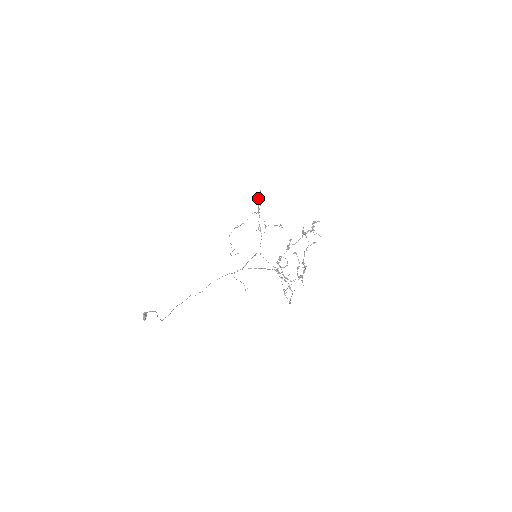
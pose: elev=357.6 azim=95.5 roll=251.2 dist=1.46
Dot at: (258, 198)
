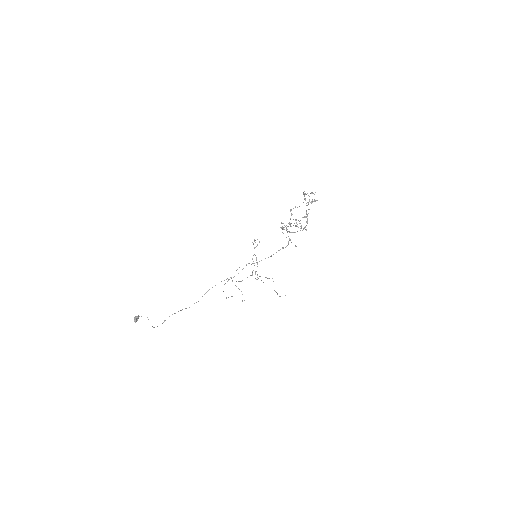
Dot at: occluded
